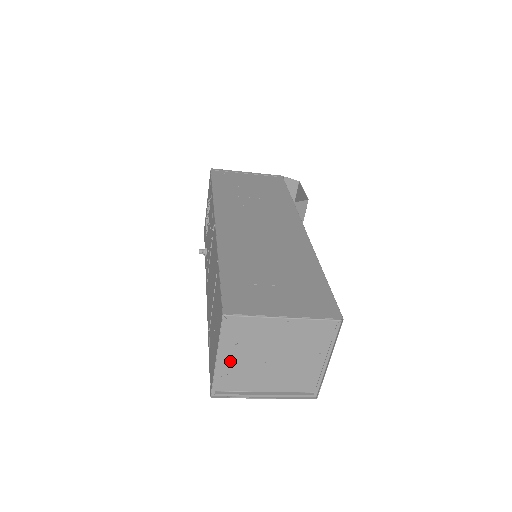
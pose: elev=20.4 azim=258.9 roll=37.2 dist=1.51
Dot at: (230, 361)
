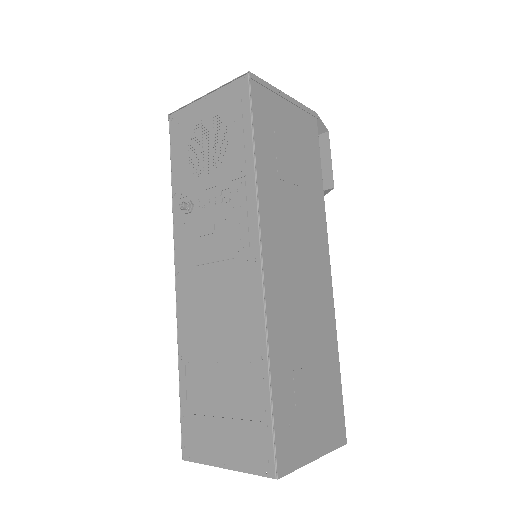
Dot at: occluded
